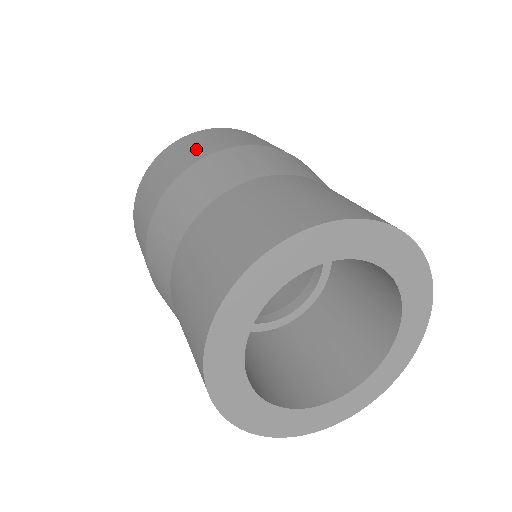
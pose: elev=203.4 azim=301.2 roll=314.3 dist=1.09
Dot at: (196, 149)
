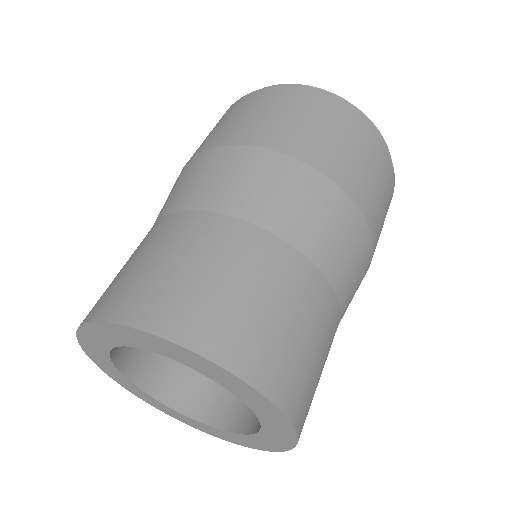
Dot at: occluded
